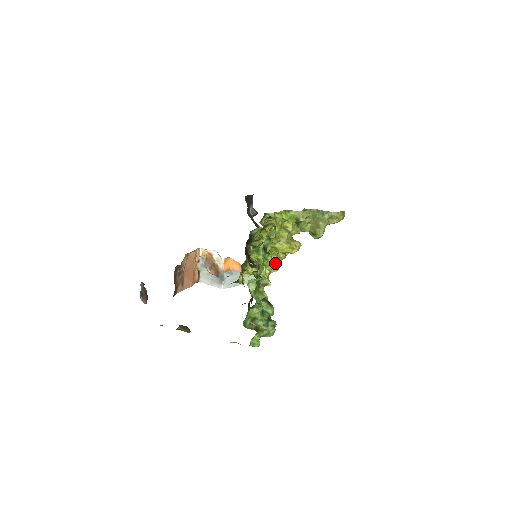
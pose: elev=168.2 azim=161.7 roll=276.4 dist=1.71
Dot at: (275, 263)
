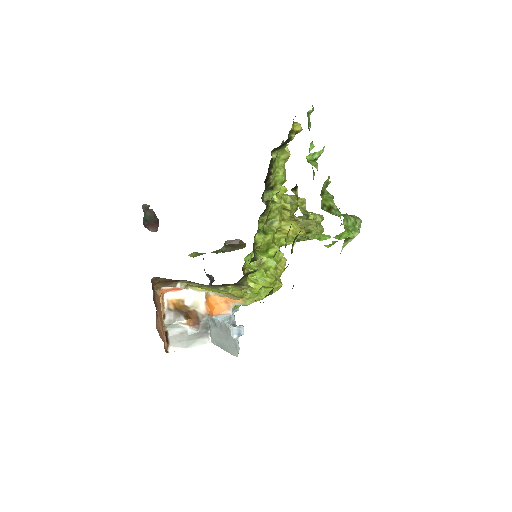
Dot at: occluded
